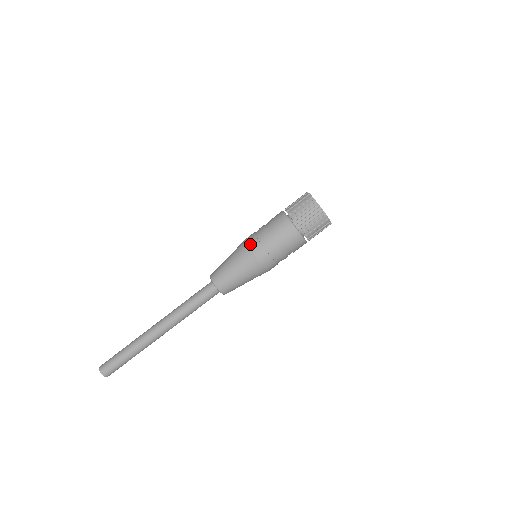
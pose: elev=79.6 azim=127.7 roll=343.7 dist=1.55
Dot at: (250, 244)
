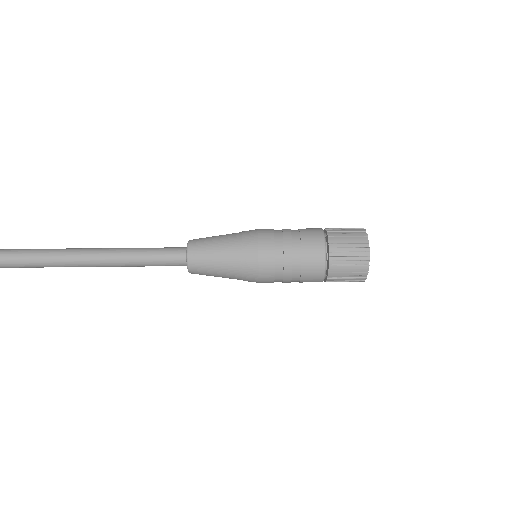
Dot at: (262, 236)
